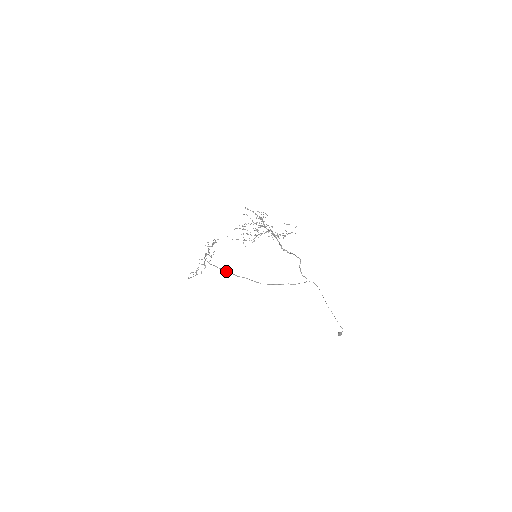
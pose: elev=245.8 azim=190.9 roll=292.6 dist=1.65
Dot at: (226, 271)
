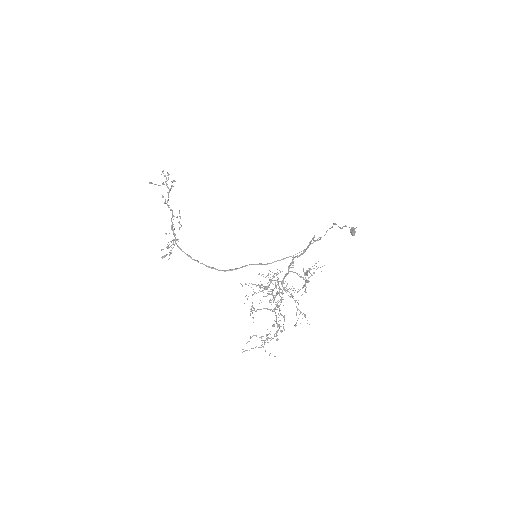
Dot at: (218, 270)
